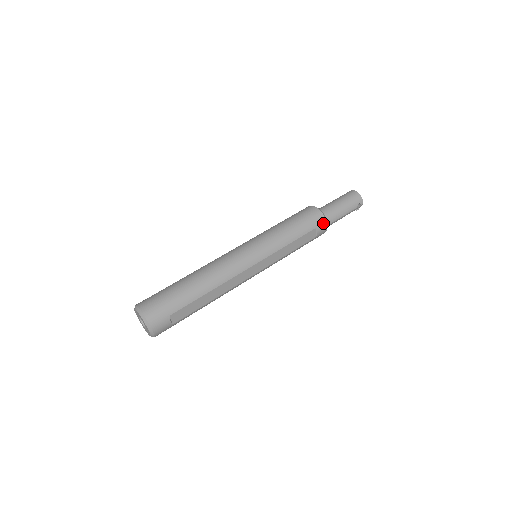
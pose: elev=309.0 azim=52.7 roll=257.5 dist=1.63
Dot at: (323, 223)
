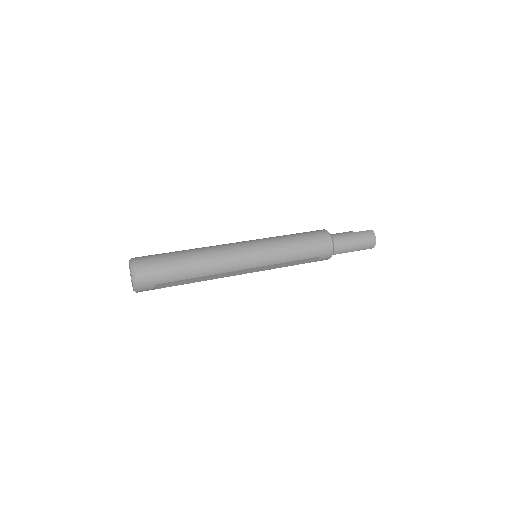
Dot at: (329, 255)
